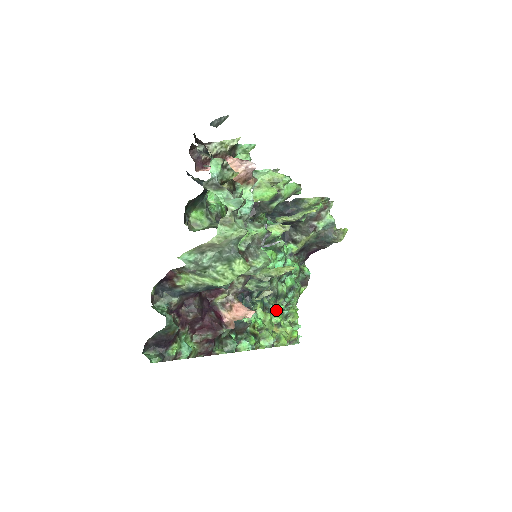
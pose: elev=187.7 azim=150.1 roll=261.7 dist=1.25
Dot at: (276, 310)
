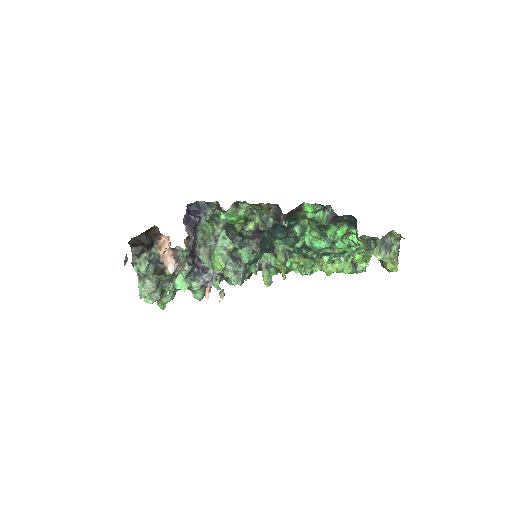
Dot at: (323, 258)
